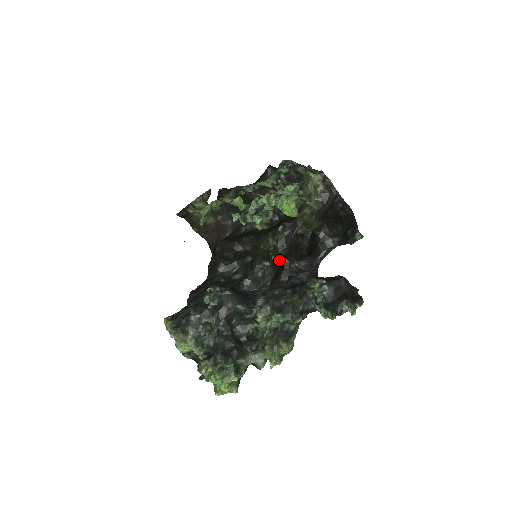
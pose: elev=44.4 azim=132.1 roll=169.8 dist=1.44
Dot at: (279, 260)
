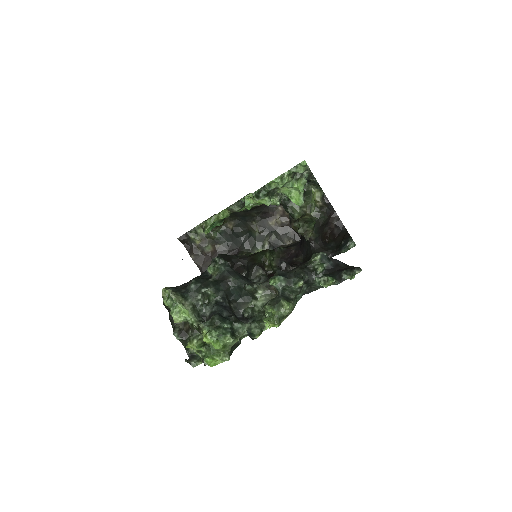
Dot at: (273, 274)
